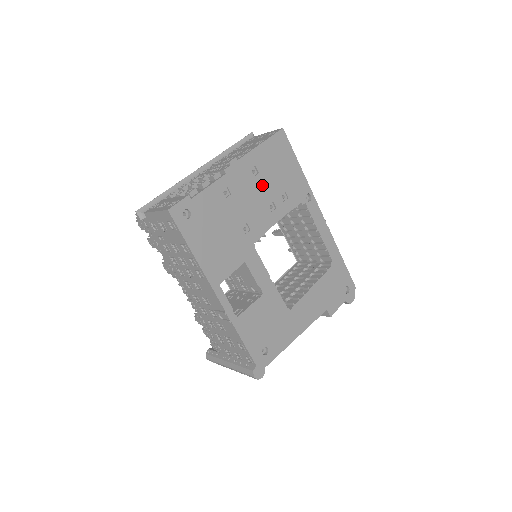
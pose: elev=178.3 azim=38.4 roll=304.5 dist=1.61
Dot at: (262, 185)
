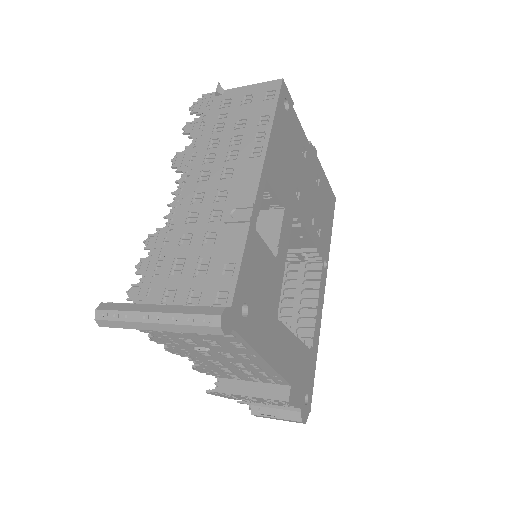
Dot at: (316, 196)
